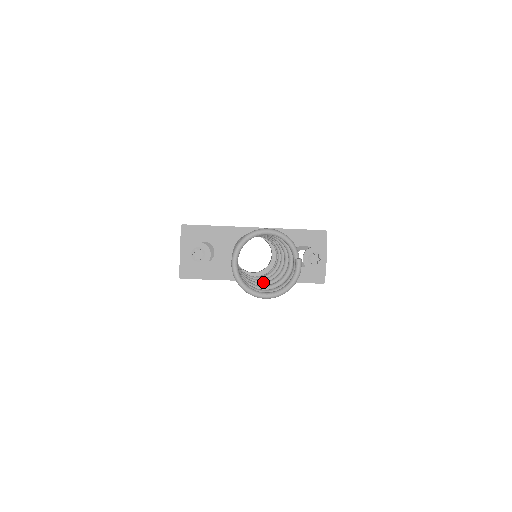
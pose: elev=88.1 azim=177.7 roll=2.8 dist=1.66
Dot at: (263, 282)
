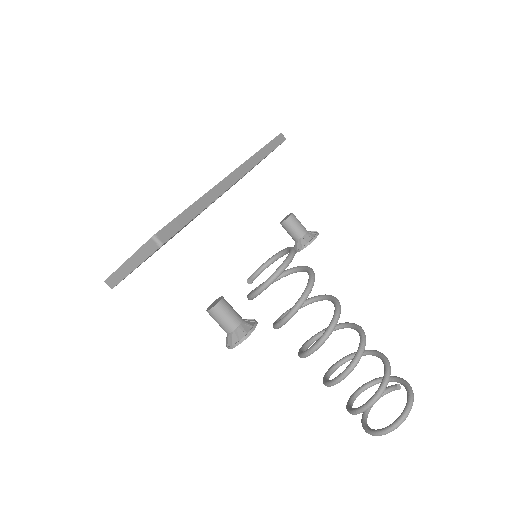
Dot at: (311, 344)
